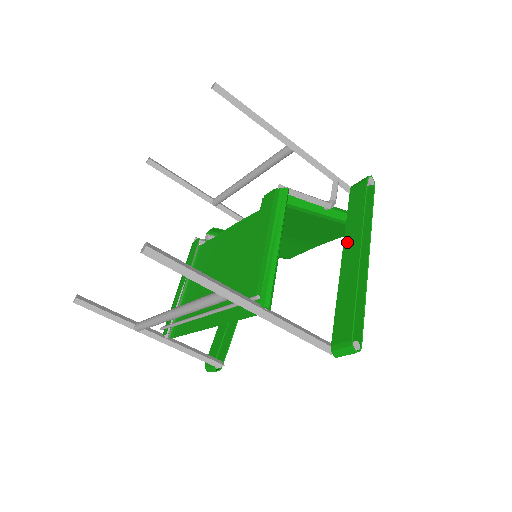
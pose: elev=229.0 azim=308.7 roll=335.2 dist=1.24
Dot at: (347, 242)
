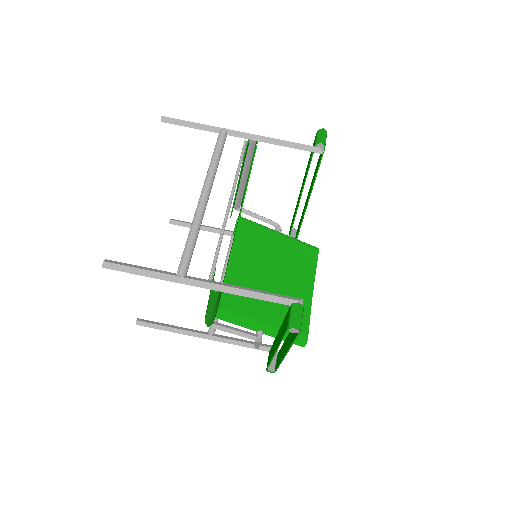
Dot at: (297, 205)
